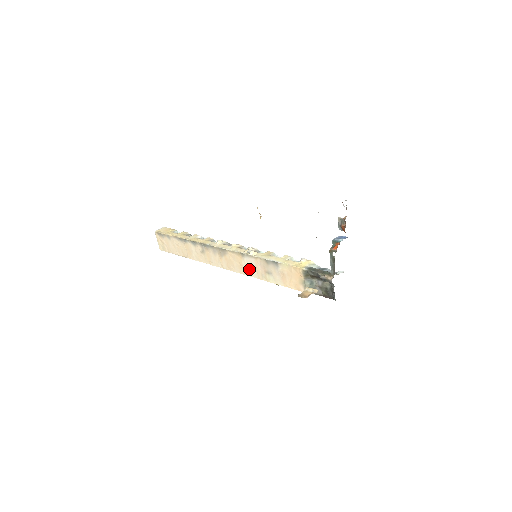
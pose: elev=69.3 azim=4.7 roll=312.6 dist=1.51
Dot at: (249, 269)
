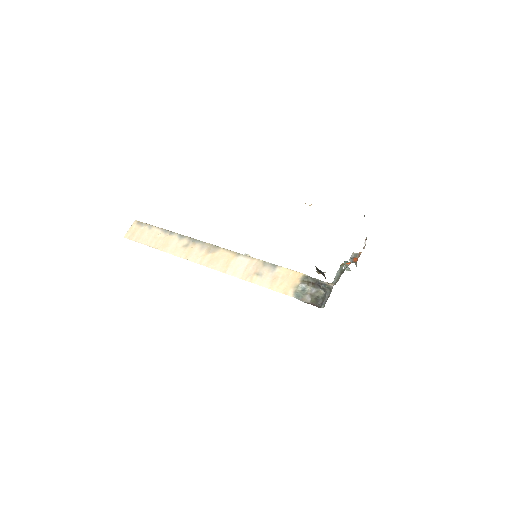
Dot at: (236, 268)
